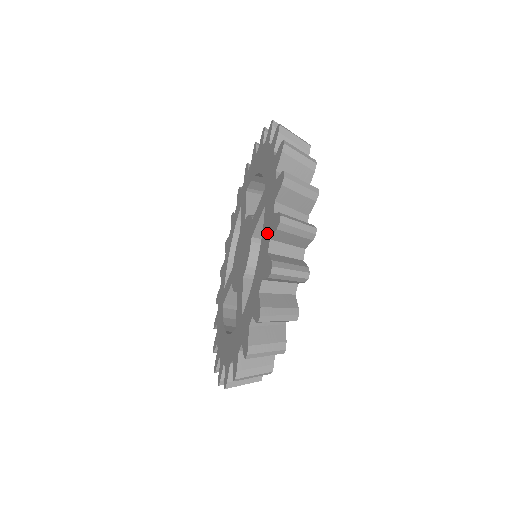
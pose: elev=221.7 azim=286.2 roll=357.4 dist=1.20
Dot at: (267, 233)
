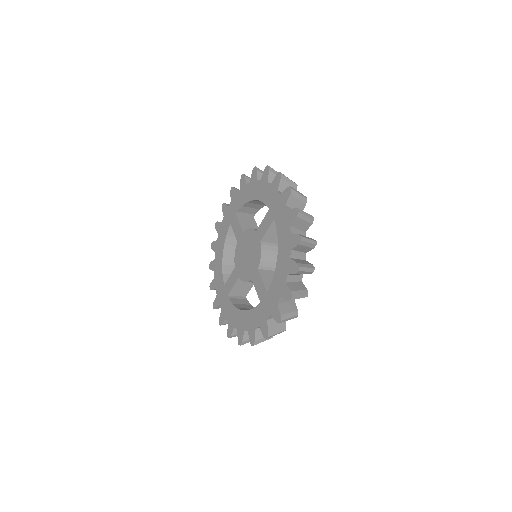
Dot at: (250, 323)
